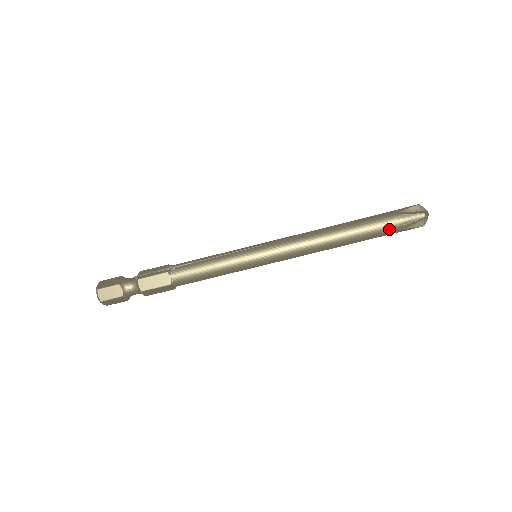
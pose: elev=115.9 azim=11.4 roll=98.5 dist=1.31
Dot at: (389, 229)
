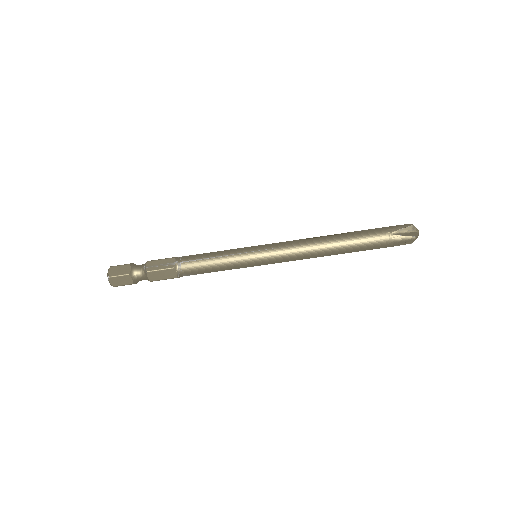
Dot at: (381, 247)
